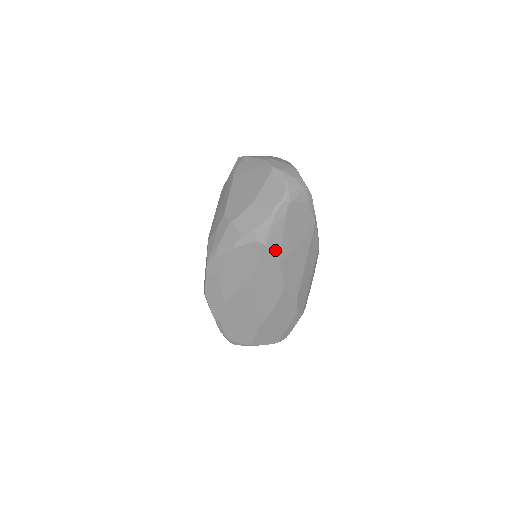
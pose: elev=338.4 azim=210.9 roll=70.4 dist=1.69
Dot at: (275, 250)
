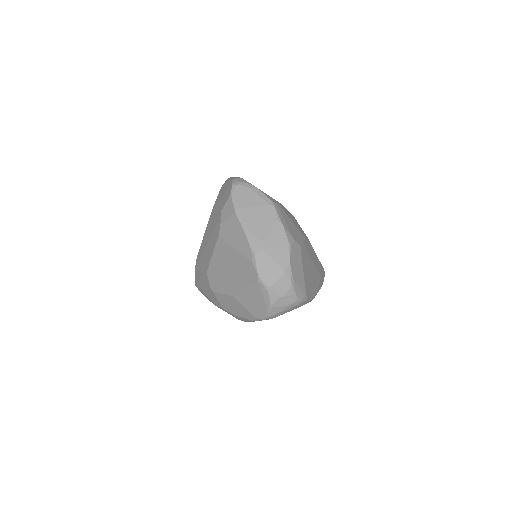
Dot at: occluded
